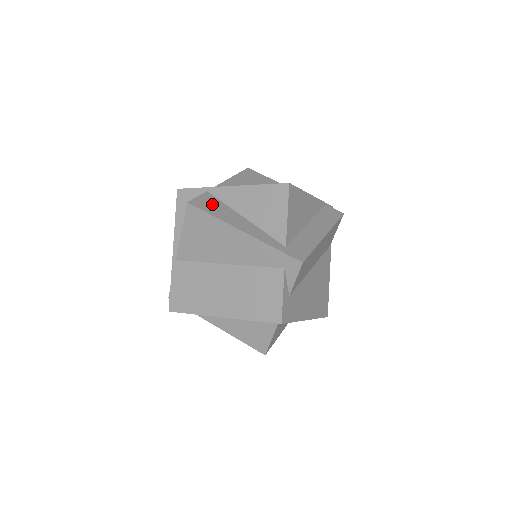
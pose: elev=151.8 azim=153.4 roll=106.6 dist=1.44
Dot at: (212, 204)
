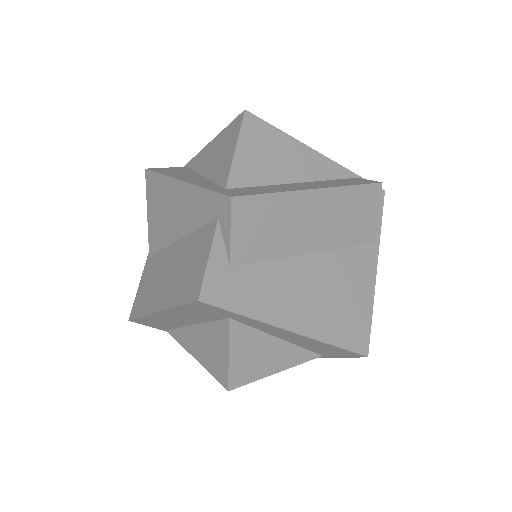
Dot at: (176, 170)
